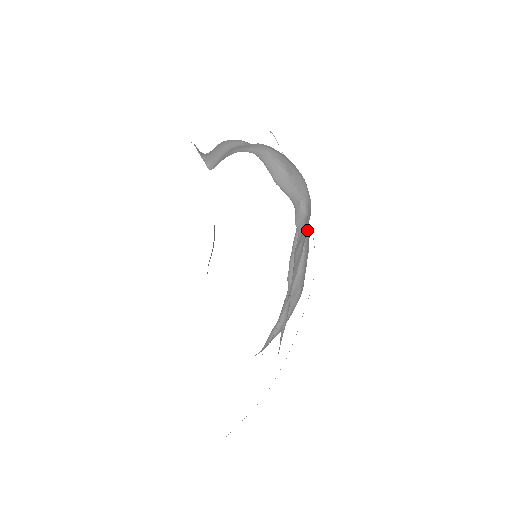
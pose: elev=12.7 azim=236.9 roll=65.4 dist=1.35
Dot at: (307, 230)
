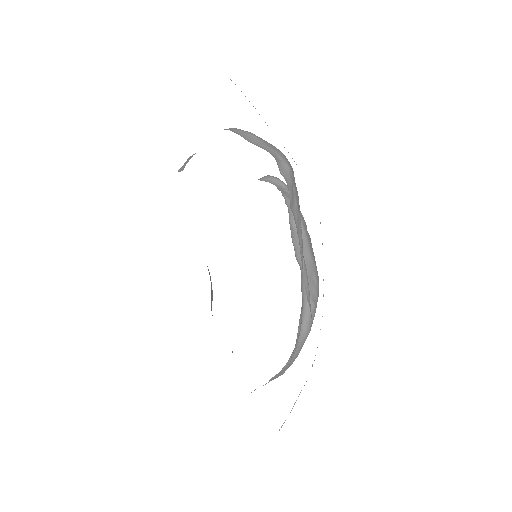
Dot at: (297, 194)
